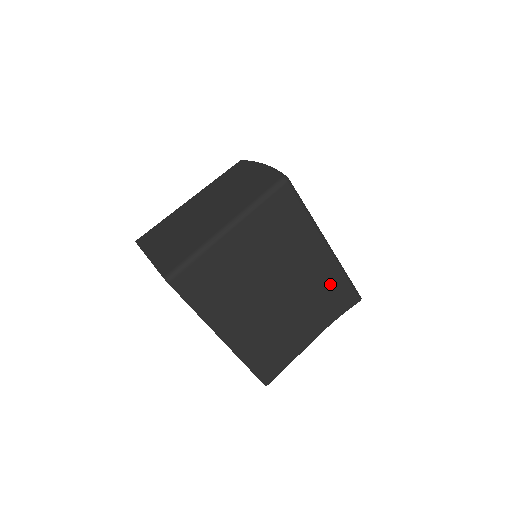
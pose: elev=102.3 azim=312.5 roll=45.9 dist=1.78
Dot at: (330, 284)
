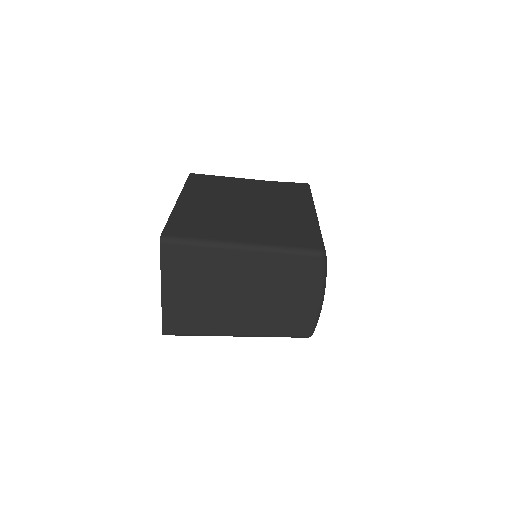
Dot at: occluded
